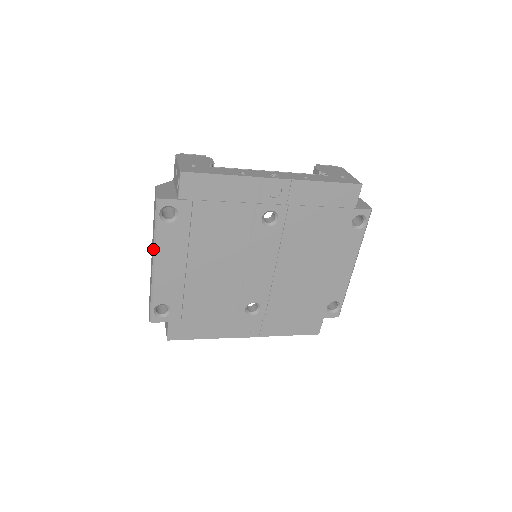
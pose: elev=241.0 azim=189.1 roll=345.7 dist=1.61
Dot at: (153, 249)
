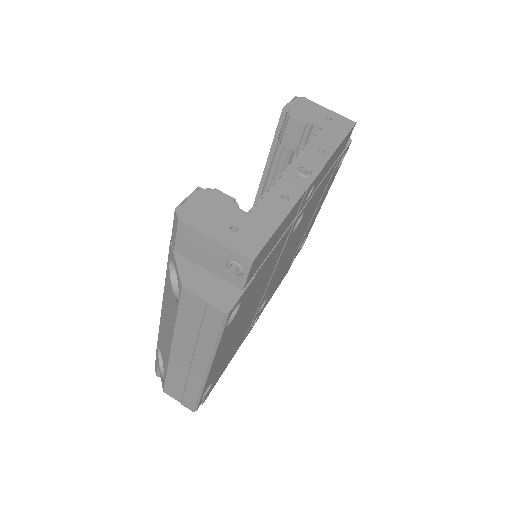
Dot at: (210, 359)
